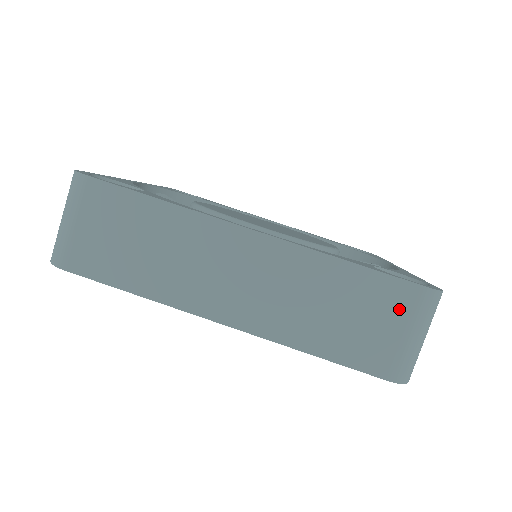
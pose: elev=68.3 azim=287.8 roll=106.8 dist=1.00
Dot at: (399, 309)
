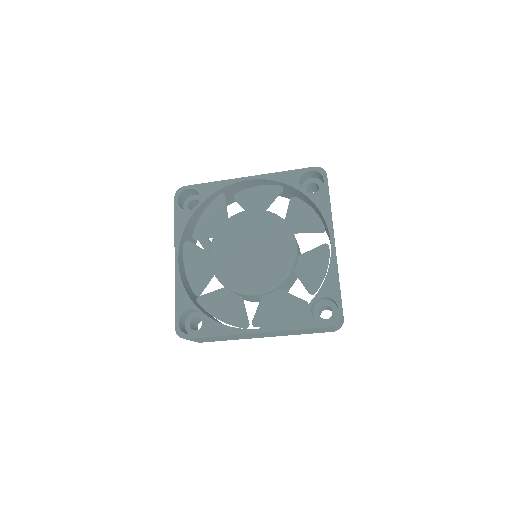
Dot at: (326, 329)
